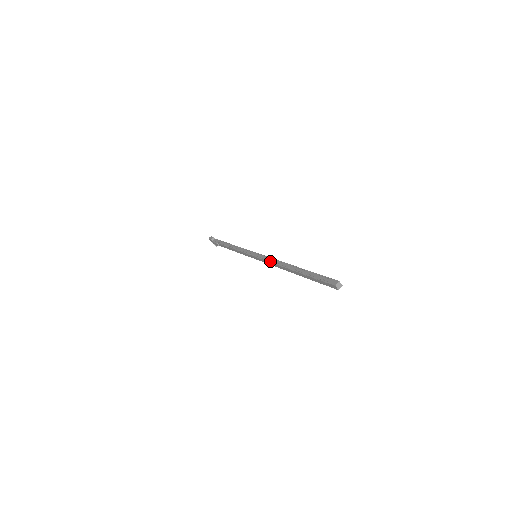
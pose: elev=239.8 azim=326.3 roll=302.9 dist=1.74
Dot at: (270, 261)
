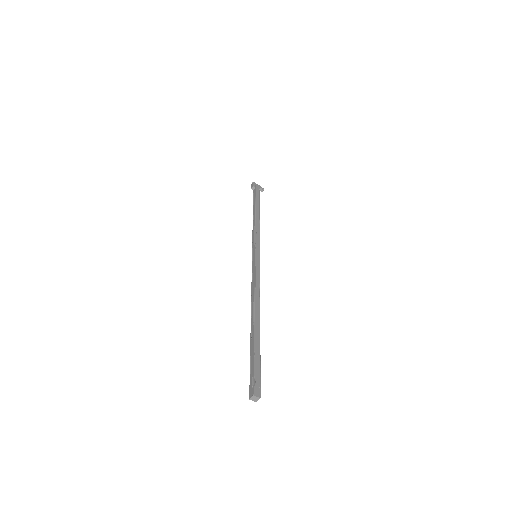
Dot at: (251, 284)
